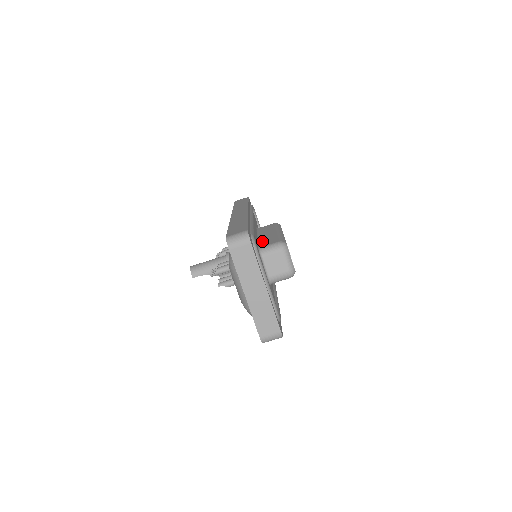
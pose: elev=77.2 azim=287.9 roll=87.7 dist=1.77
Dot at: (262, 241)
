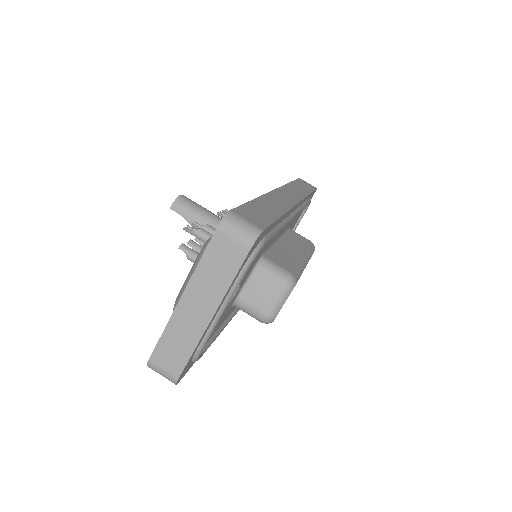
Dot at: (276, 251)
